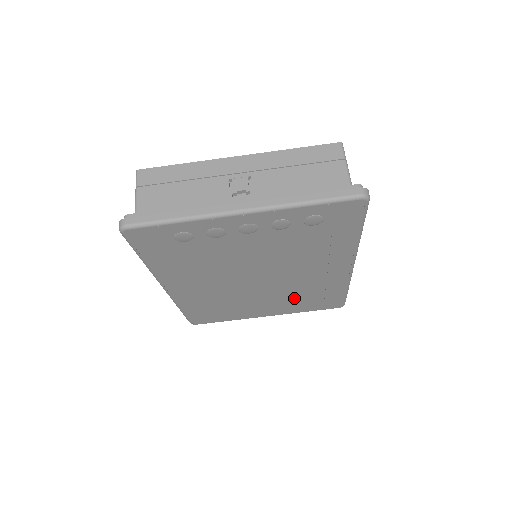
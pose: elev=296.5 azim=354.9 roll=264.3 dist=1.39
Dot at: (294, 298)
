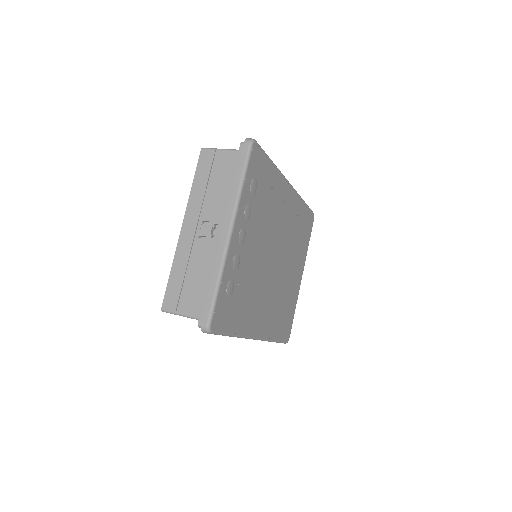
Dot at: (297, 245)
